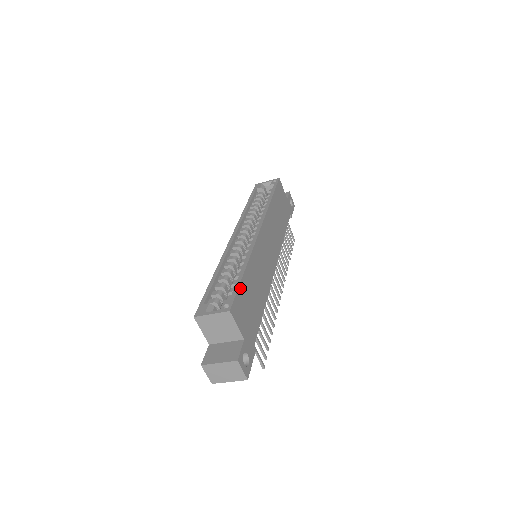
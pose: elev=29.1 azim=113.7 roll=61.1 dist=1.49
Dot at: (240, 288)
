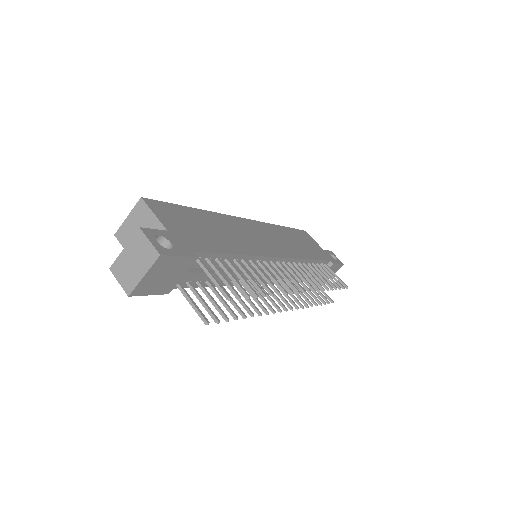
Dot at: (177, 207)
